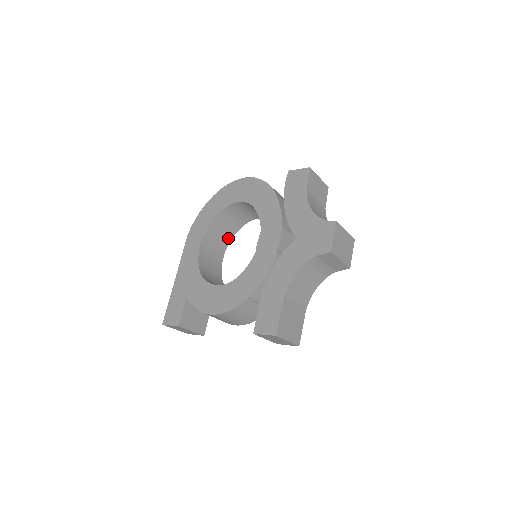
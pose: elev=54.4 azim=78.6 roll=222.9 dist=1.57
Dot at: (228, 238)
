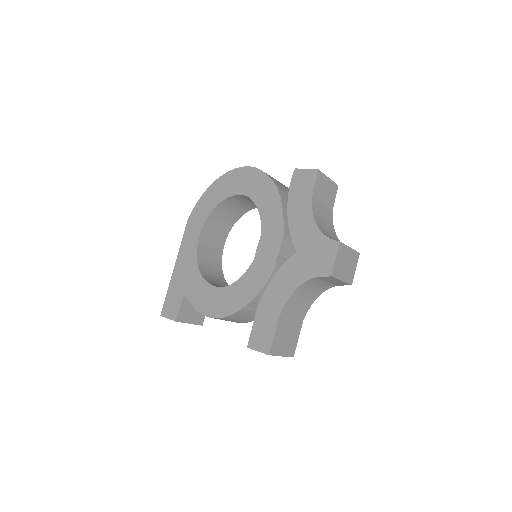
Dot at: (230, 225)
